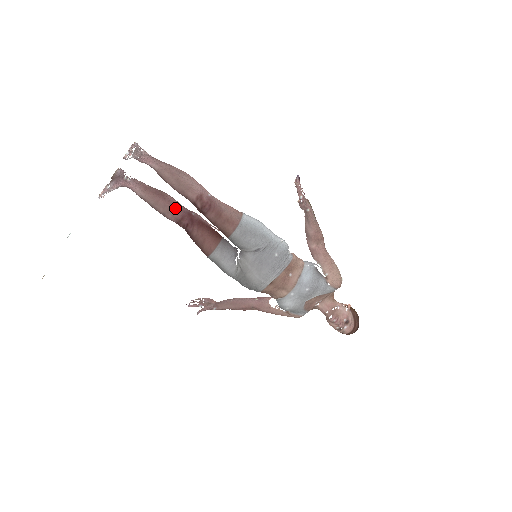
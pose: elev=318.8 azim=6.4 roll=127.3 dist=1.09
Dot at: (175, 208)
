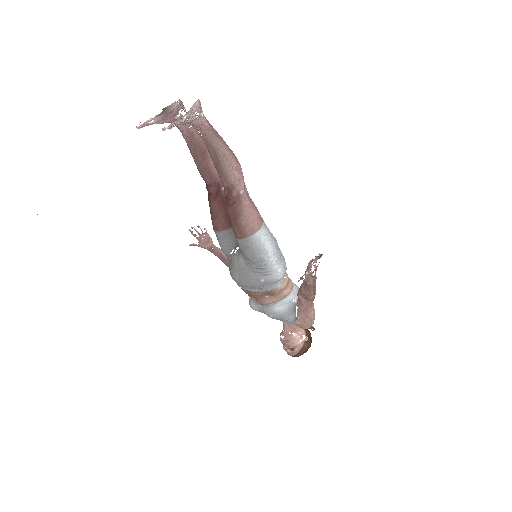
Dot at: (209, 173)
